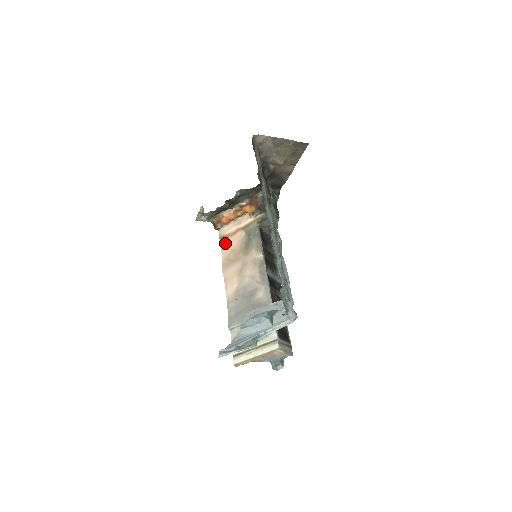
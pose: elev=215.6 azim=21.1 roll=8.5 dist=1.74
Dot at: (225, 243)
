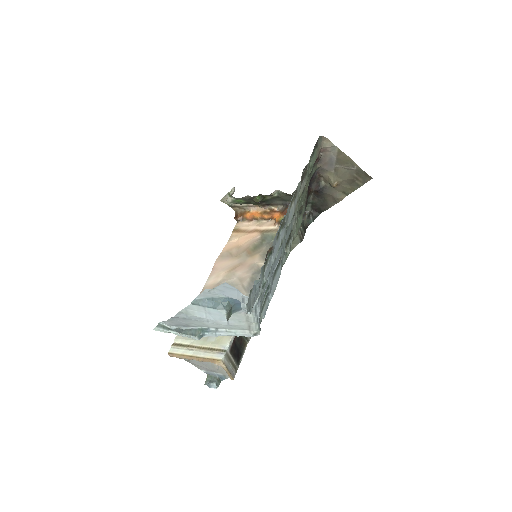
Dot at: (236, 236)
